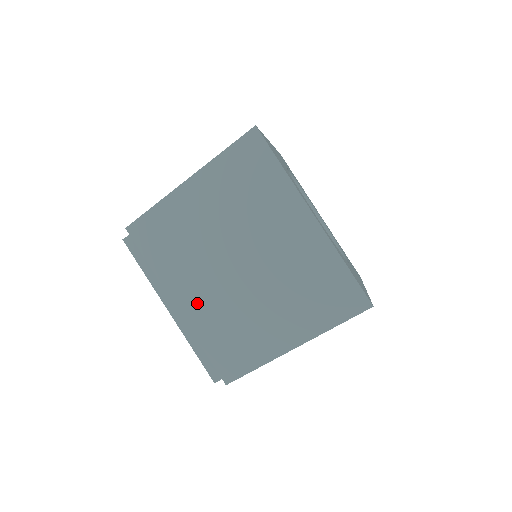
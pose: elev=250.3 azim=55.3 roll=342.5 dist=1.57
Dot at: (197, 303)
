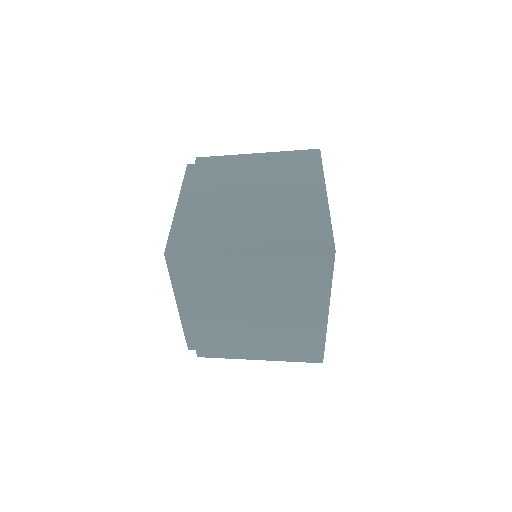
Dot at: (206, 317)
